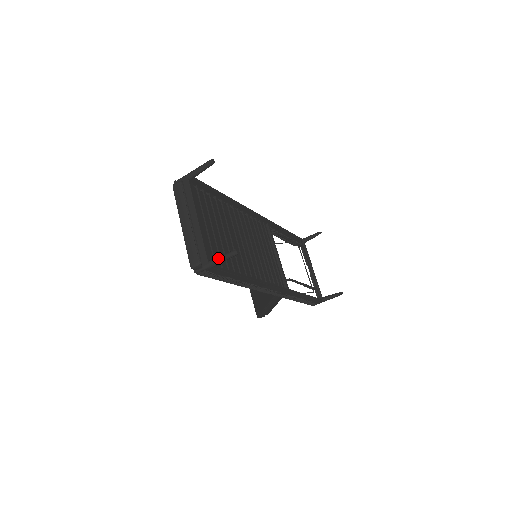
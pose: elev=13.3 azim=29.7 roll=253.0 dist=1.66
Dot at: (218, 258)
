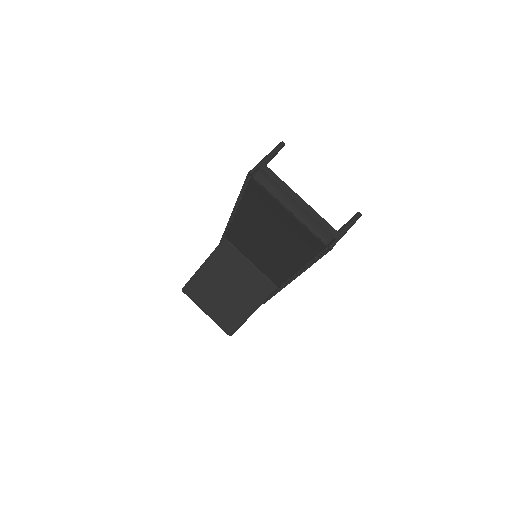
Dot at: (348, 225)
